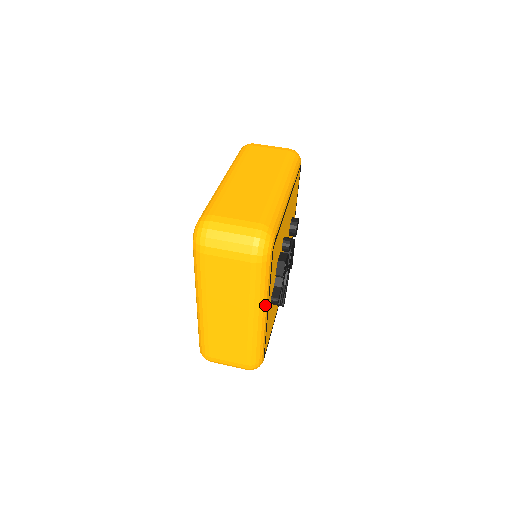
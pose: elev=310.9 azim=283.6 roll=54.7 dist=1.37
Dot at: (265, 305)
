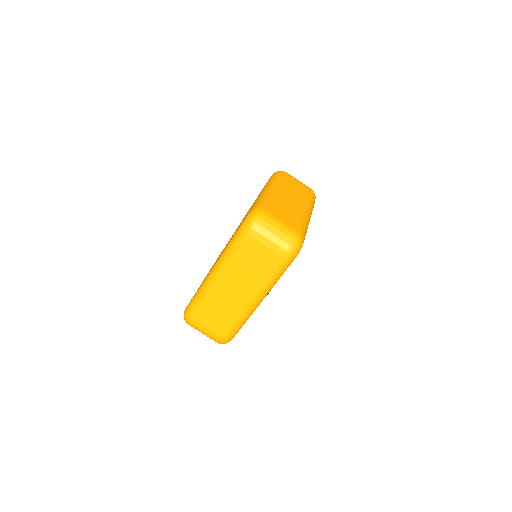
Dot at: occluded
